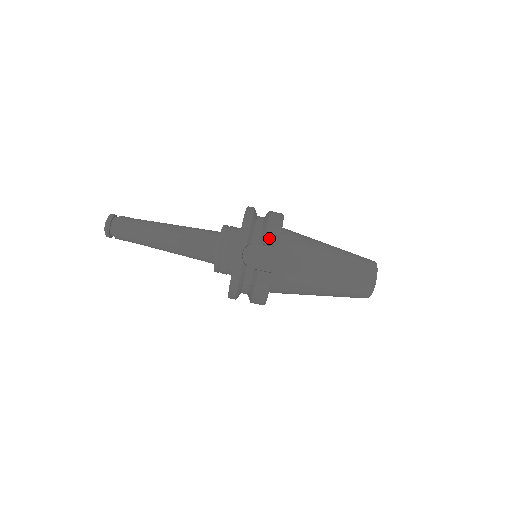
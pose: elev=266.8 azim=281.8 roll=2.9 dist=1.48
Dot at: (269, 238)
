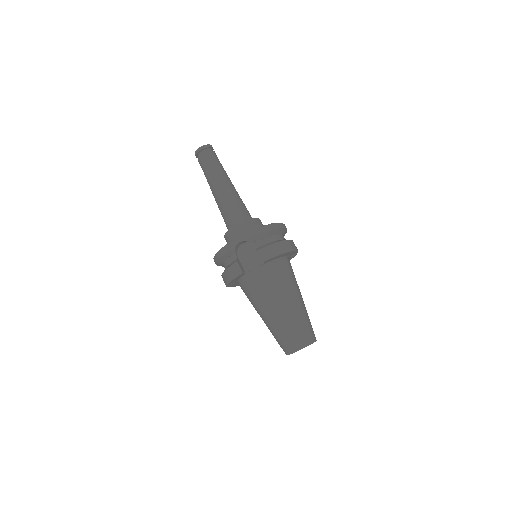
Dot at: (263, 251)
